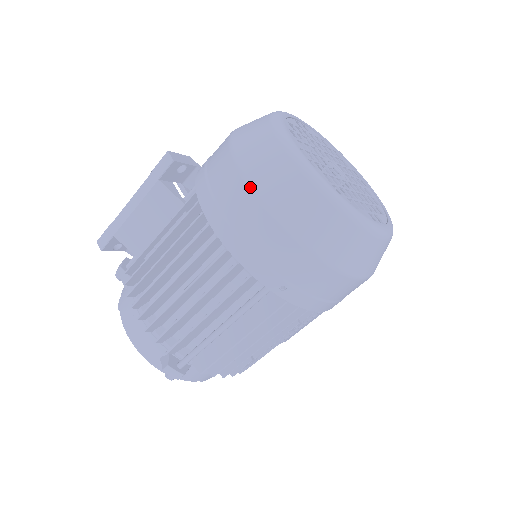
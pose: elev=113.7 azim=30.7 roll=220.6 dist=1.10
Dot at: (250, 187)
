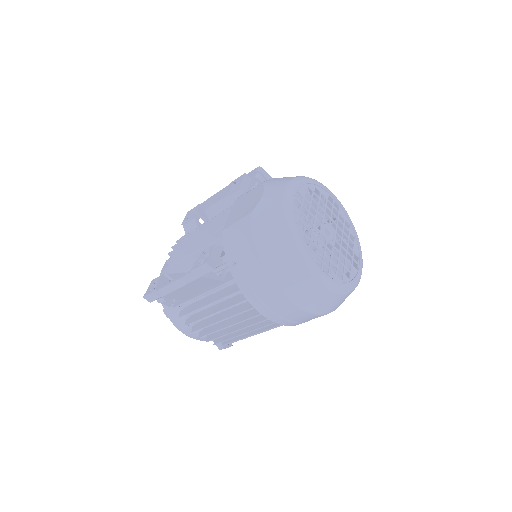
Dot at: (290, 300)
